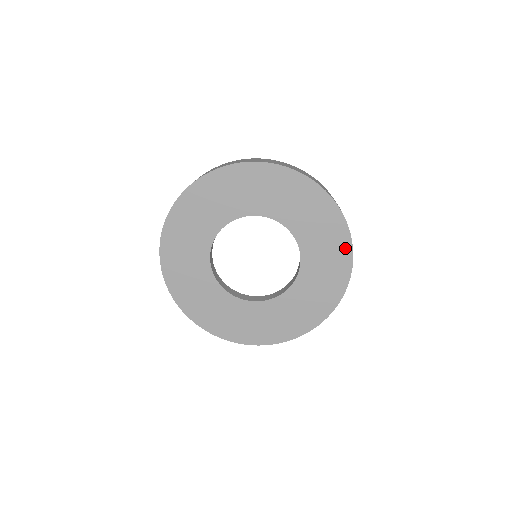
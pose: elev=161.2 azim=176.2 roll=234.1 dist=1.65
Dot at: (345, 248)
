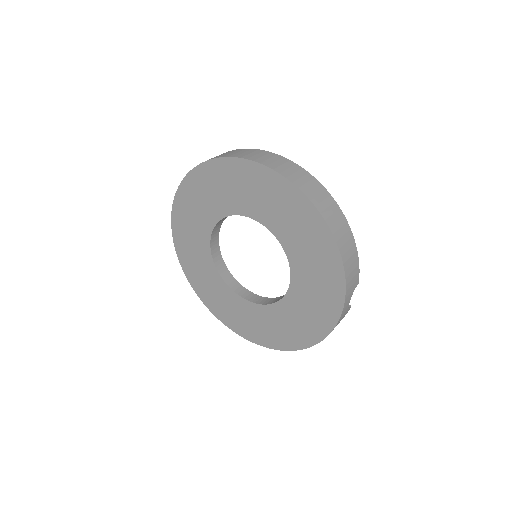
Dot at: (316, 335)
